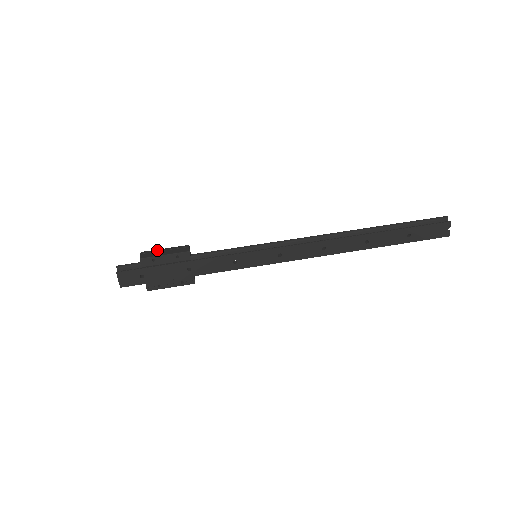
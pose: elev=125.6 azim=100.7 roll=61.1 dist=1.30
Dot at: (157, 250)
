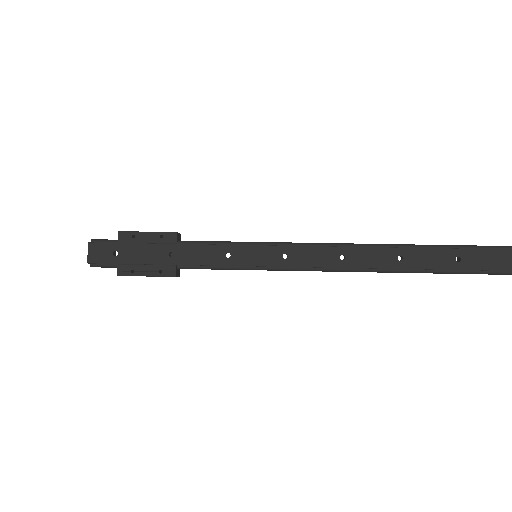
Dot at: occluded
